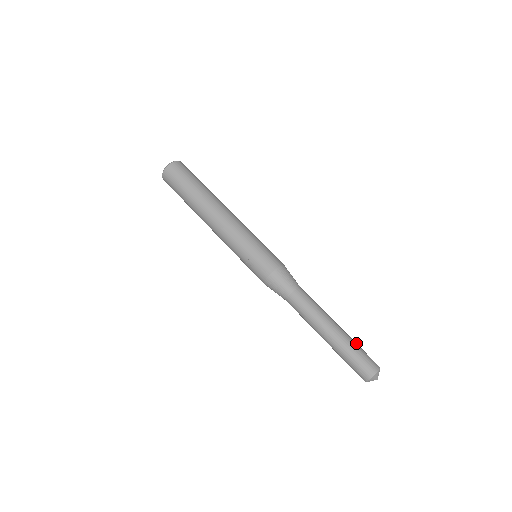
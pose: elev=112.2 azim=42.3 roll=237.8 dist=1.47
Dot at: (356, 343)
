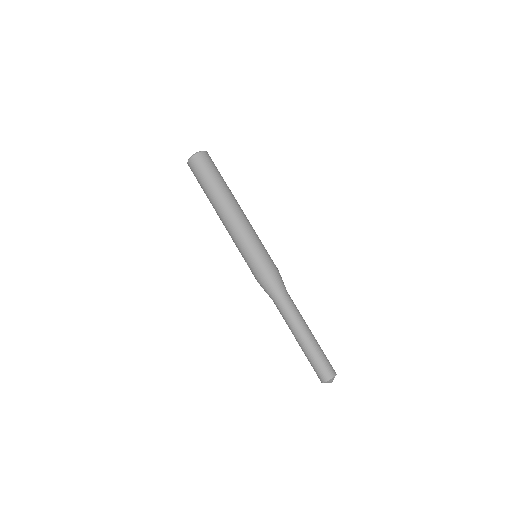
Dot at: (320, 351)
